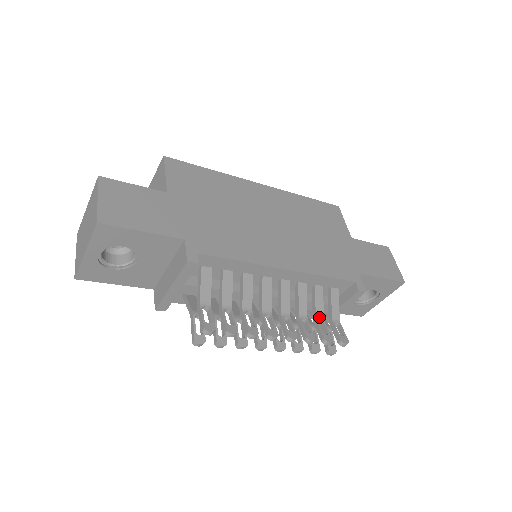
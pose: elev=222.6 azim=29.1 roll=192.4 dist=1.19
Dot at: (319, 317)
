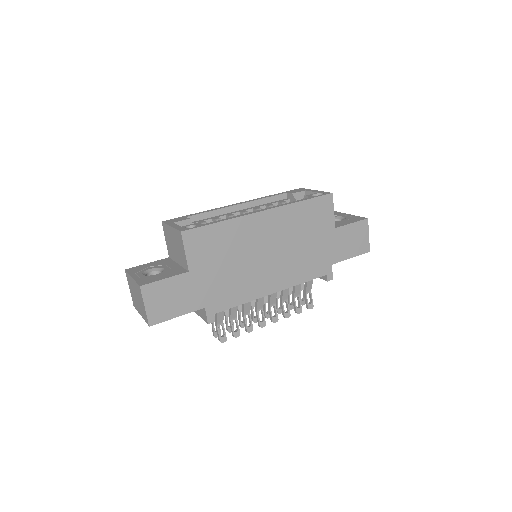
Dot at: (296, 296)
